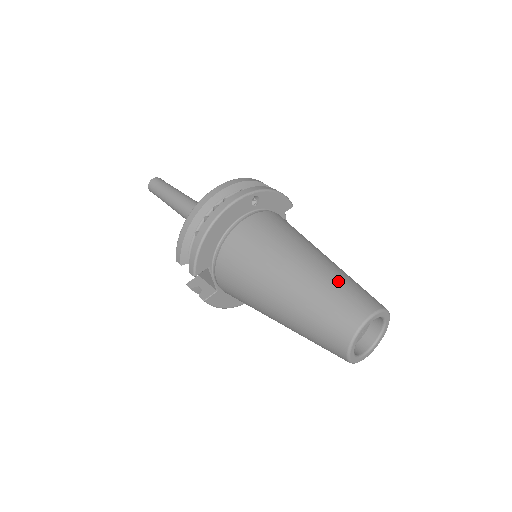
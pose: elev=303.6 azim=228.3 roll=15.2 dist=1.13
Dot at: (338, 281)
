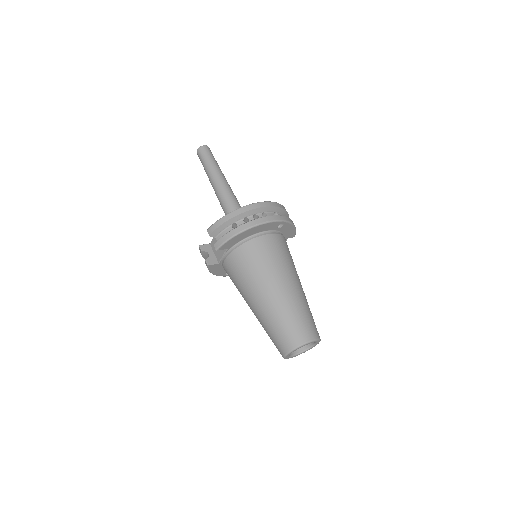
Dot at: (305, 309)
